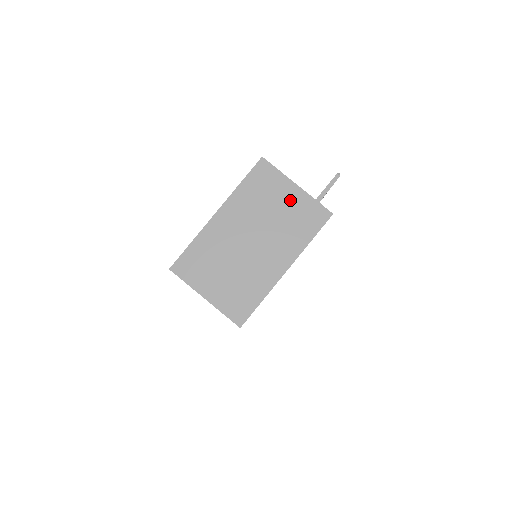
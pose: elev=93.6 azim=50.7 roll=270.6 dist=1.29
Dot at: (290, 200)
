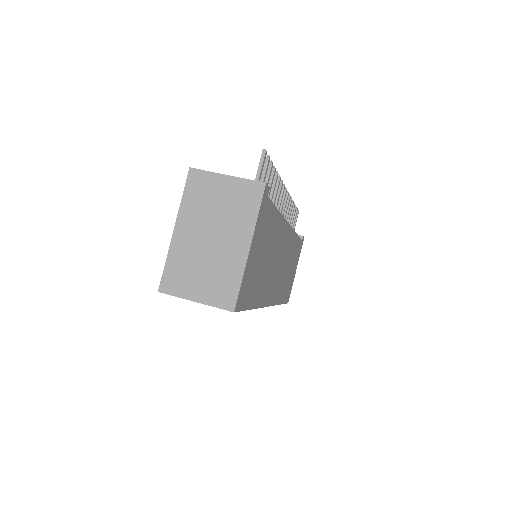
Dot at: (227, 190)
